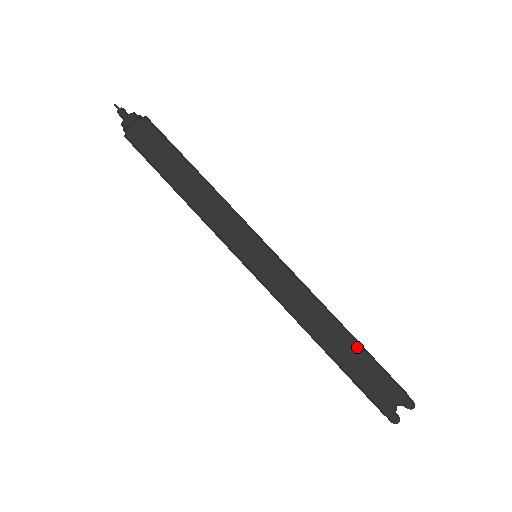
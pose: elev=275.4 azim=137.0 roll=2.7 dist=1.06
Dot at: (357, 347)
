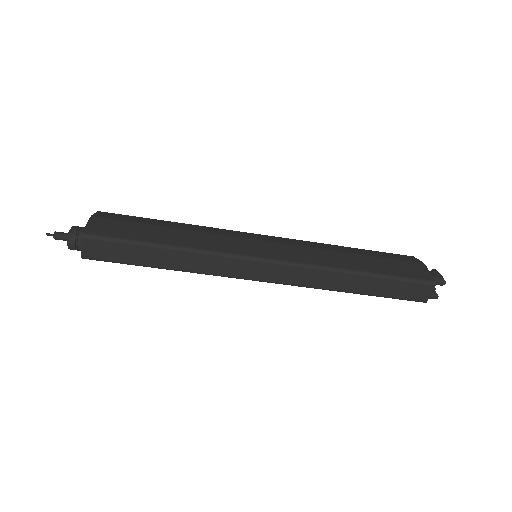
Dot at: (379, 279)
